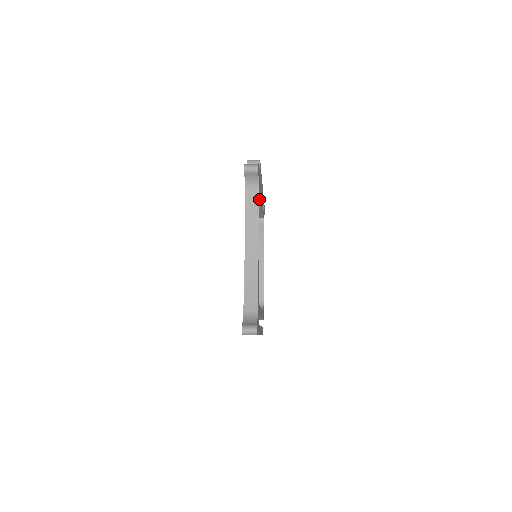
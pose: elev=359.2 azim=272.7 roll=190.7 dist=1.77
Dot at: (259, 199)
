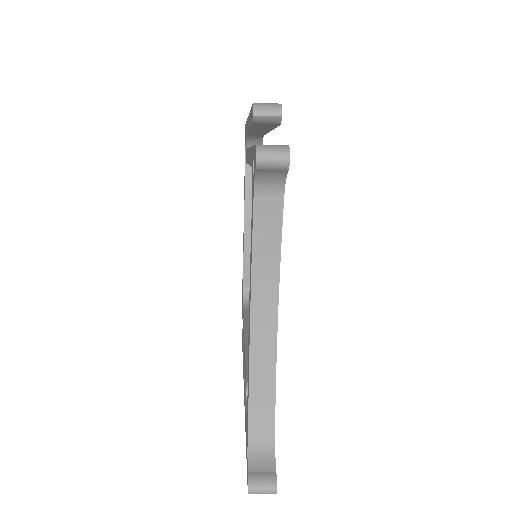
Dot at: occluded
